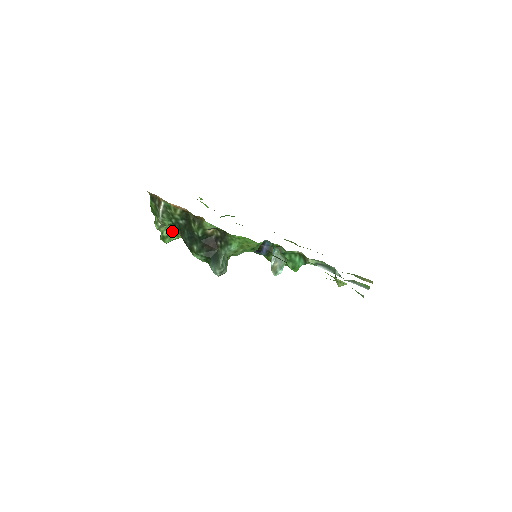
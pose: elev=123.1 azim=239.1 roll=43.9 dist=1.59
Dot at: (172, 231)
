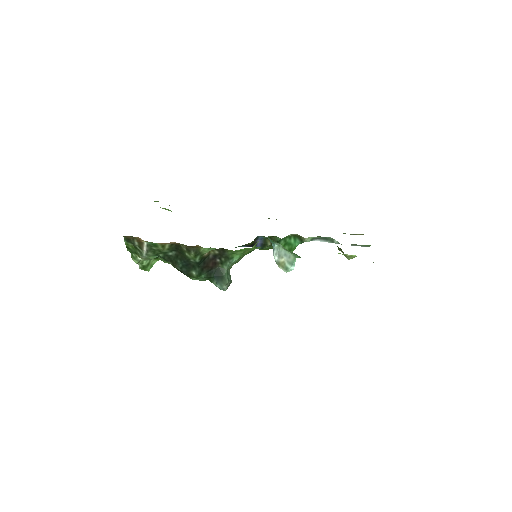
Dot at: occluded
